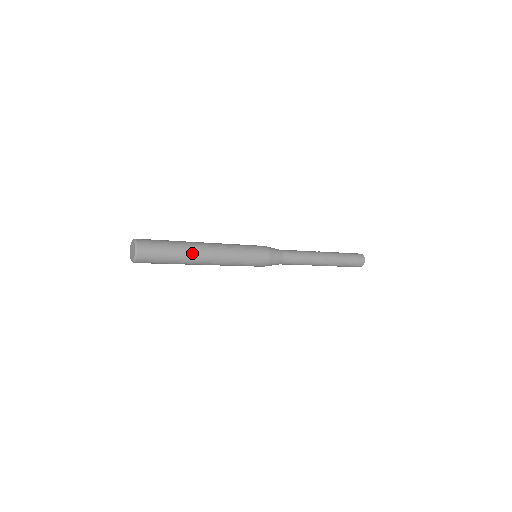
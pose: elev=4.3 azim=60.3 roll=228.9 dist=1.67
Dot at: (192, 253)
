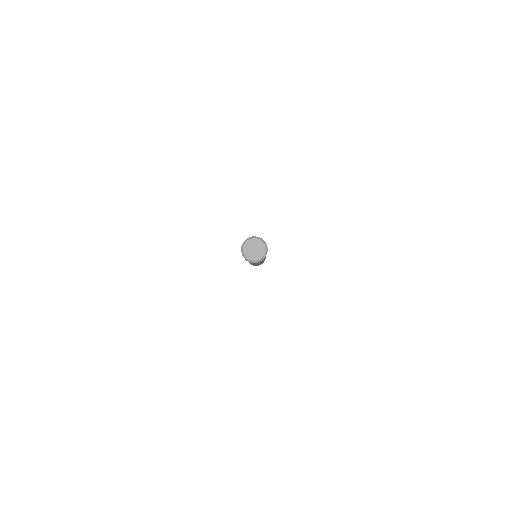
Dot at: occluded
